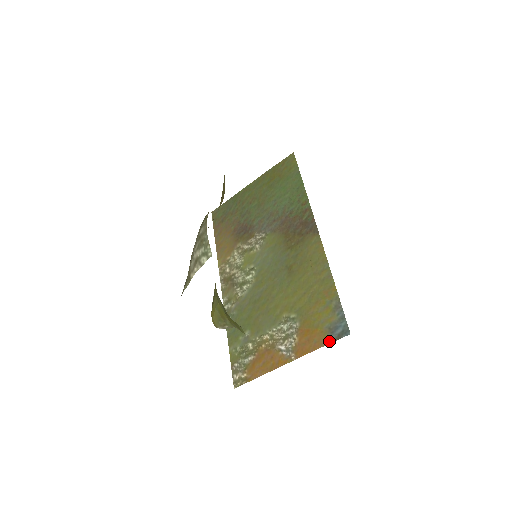
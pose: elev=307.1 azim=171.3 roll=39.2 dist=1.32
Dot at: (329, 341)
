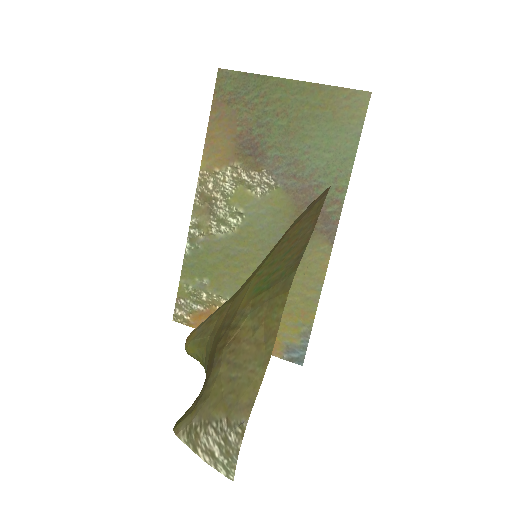
Dot at: (281, 356)
